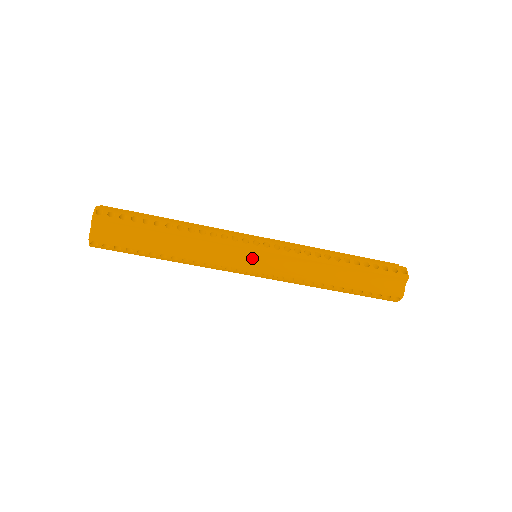
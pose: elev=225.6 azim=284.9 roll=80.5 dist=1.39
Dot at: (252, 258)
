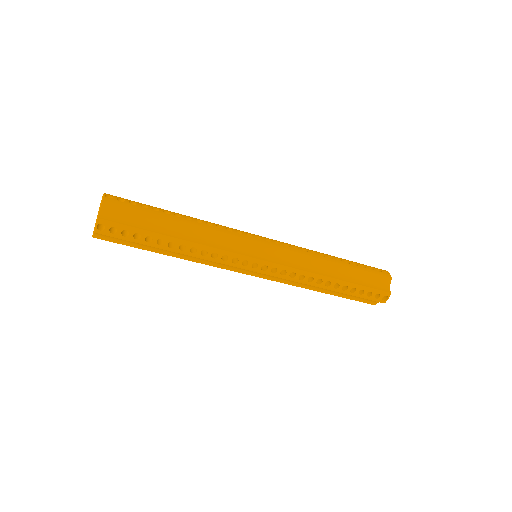
Dot at: (257, 251)
